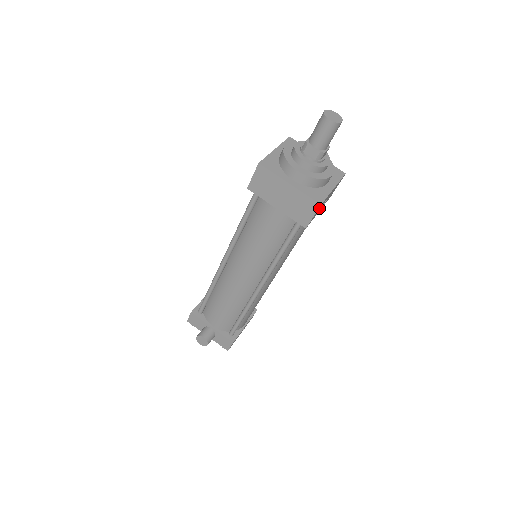
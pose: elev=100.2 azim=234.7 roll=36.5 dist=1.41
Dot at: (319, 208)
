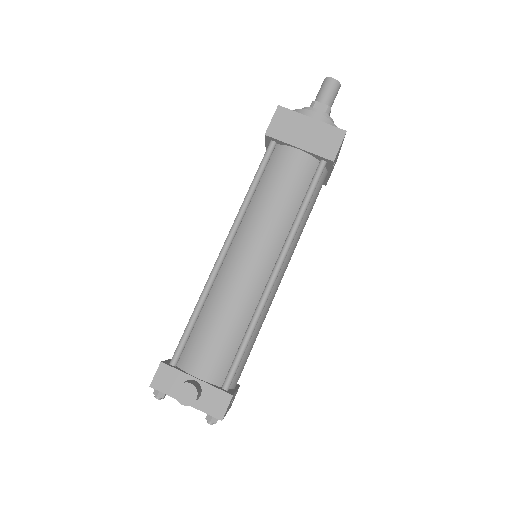
Dot at: occluded
